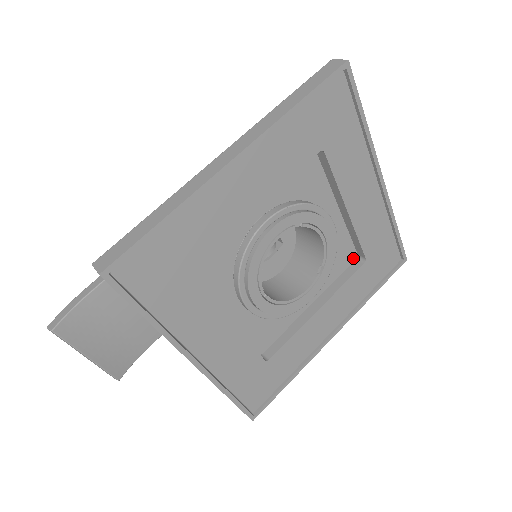
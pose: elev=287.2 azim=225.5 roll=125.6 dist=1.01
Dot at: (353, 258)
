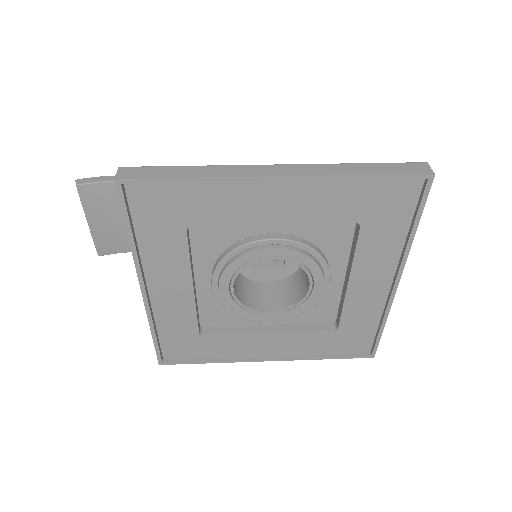
Dot at: (330, 320)
